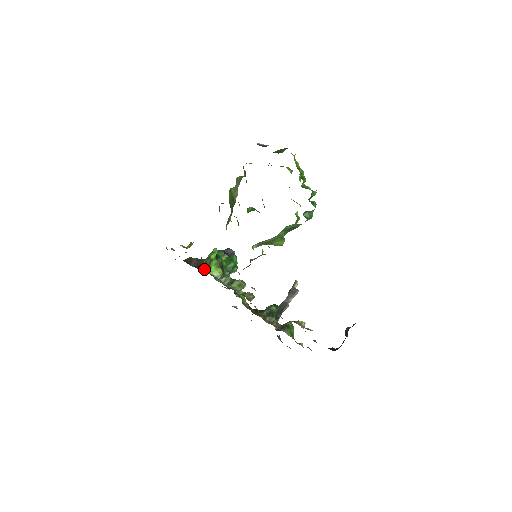
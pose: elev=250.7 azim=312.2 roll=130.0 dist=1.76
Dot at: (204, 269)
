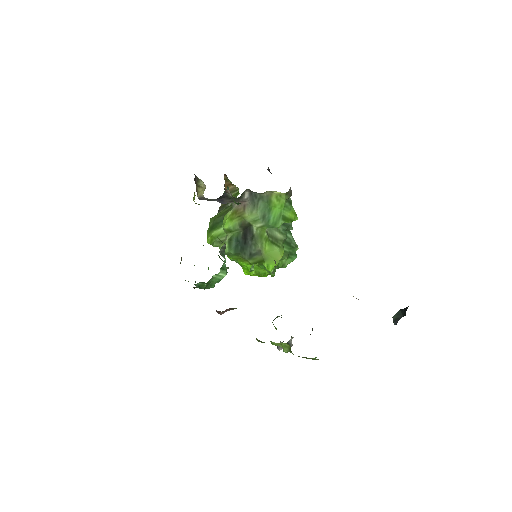
Dot at: occluded
